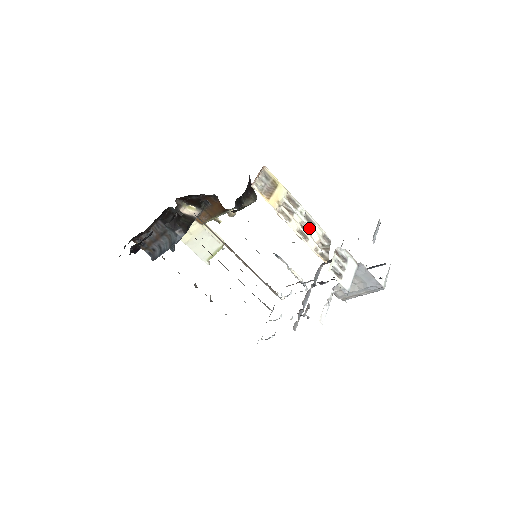
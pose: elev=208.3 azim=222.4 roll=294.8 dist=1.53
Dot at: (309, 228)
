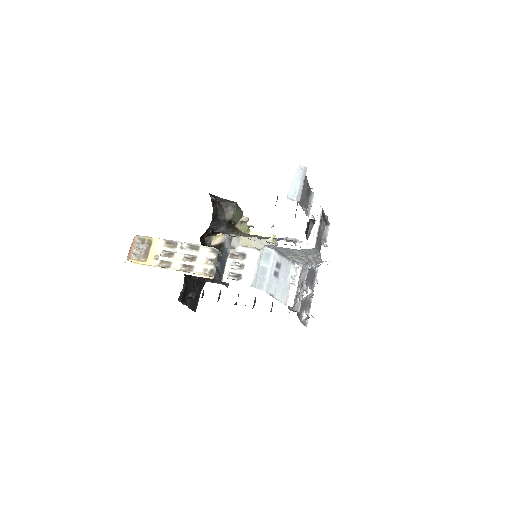
Dot at: (193, 255)
